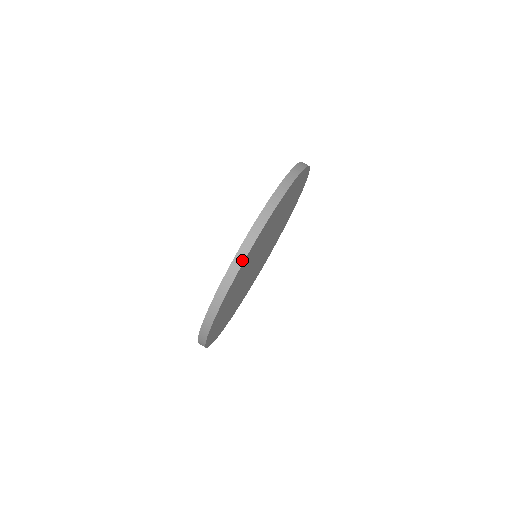
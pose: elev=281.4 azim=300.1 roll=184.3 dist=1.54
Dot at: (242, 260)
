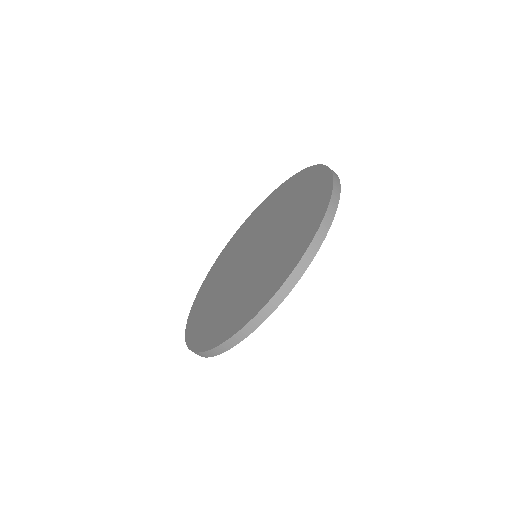
Dot at: (211, 356)
